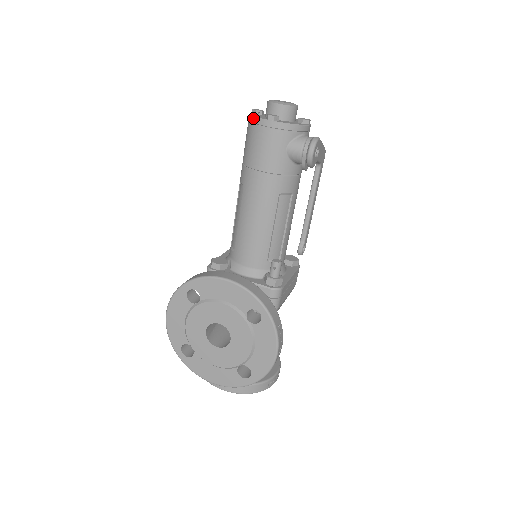
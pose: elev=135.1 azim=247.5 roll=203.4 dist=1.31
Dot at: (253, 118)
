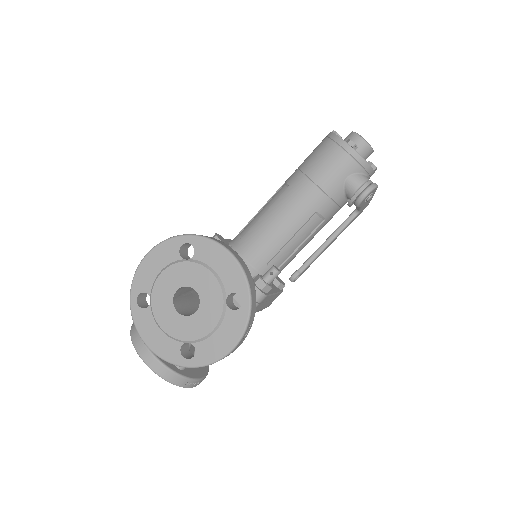
Dot at: (334, 135)
